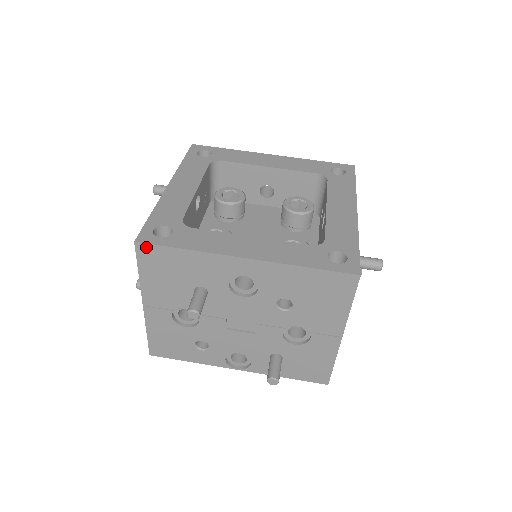
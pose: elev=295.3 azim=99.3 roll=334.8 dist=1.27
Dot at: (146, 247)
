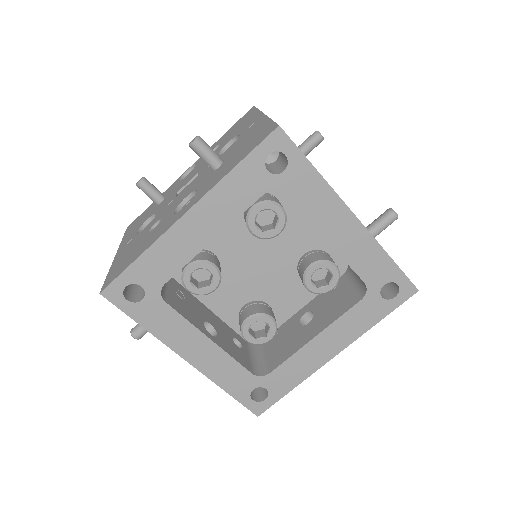
Dot at: (265, 408)
